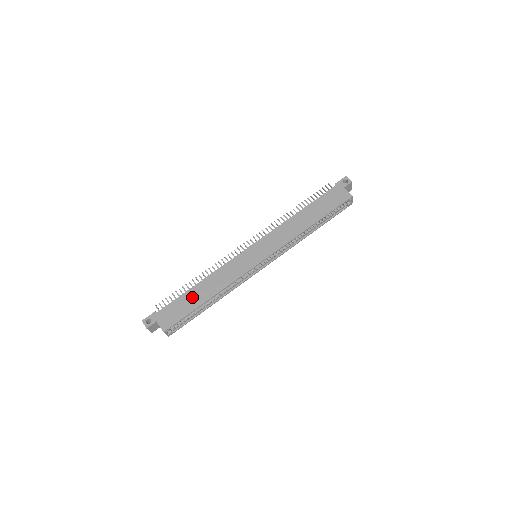
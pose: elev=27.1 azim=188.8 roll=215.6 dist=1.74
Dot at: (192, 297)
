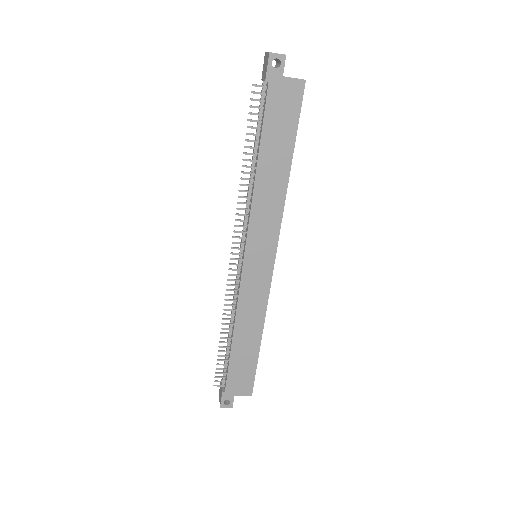
Dot at: (242, 353)
